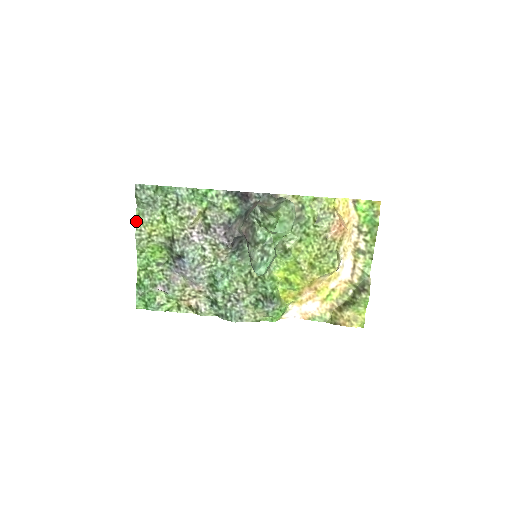
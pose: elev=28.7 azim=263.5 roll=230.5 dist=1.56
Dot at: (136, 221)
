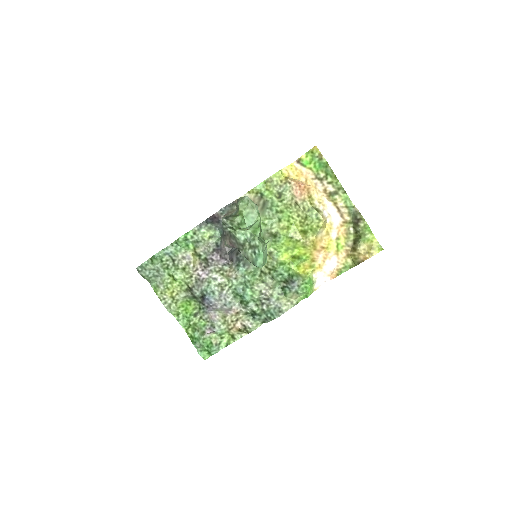
Dot at: occluded
